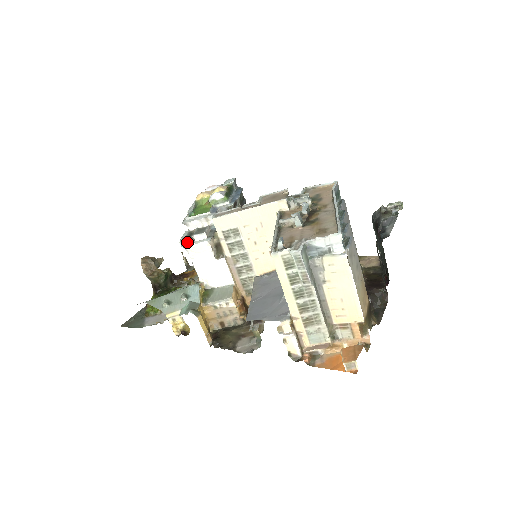
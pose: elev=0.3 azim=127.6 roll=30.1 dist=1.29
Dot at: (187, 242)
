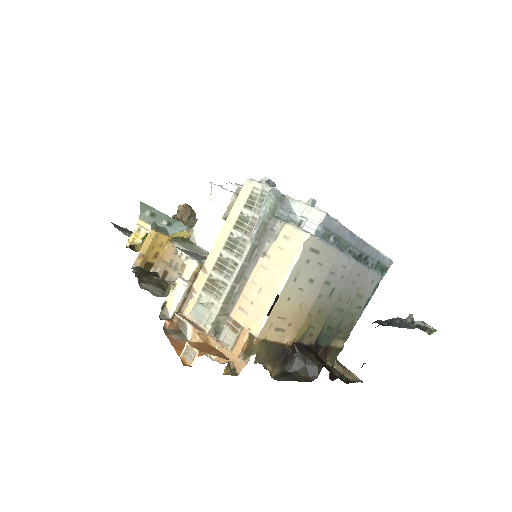
Dot at: (219, 185)
